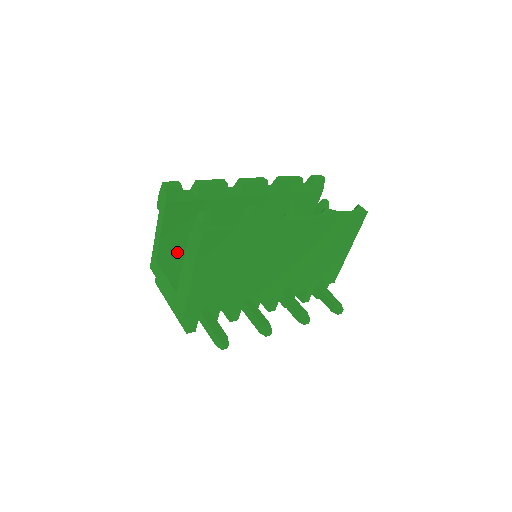
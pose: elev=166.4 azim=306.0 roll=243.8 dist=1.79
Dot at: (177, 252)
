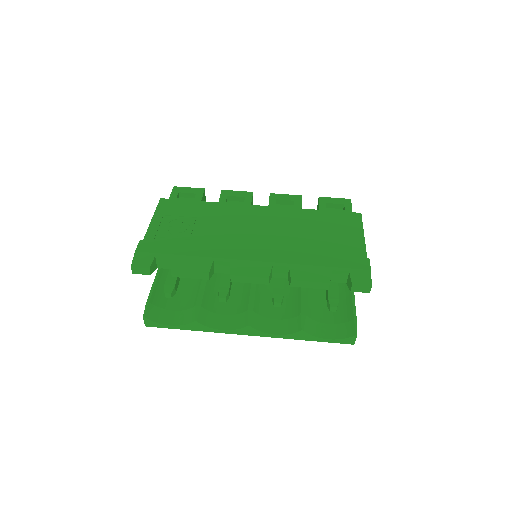
Dot at: occluded
